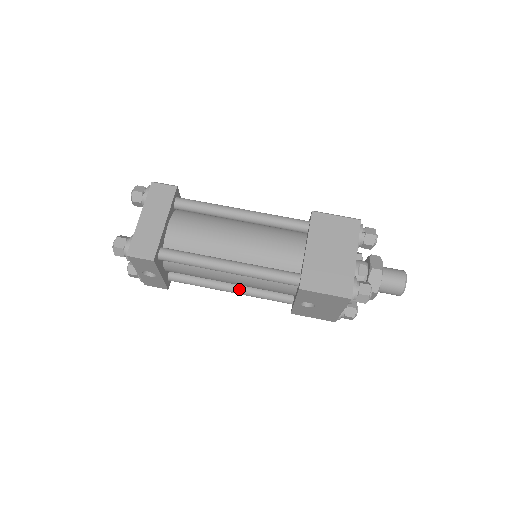
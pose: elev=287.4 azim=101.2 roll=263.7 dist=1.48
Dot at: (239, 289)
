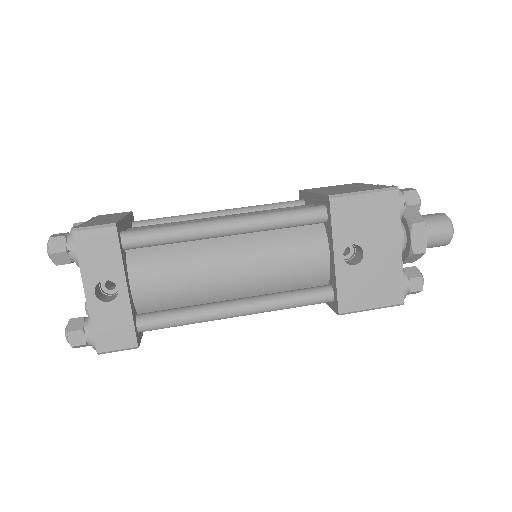
Dot at: (250, 299)
